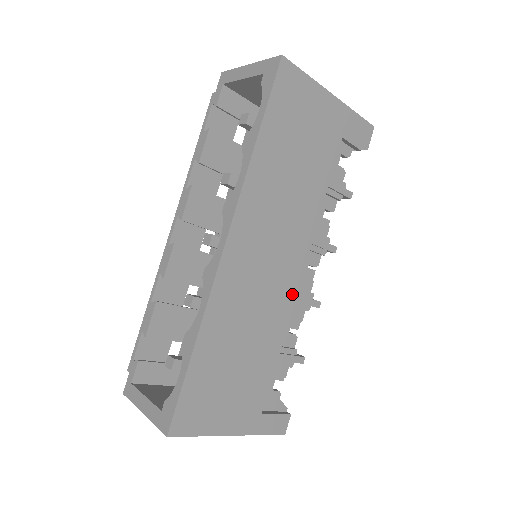
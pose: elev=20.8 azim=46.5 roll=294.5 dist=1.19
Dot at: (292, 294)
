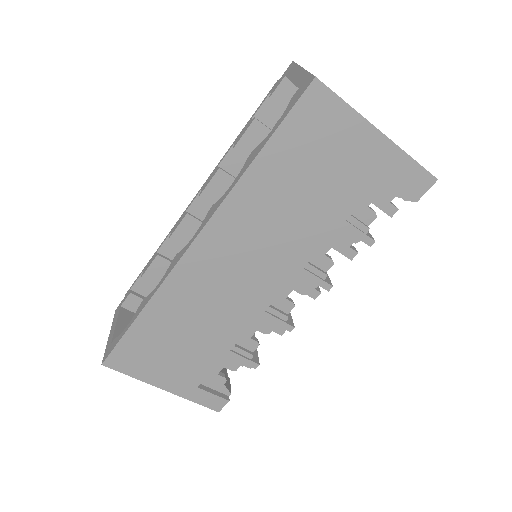
Dot at: (259, 309)
